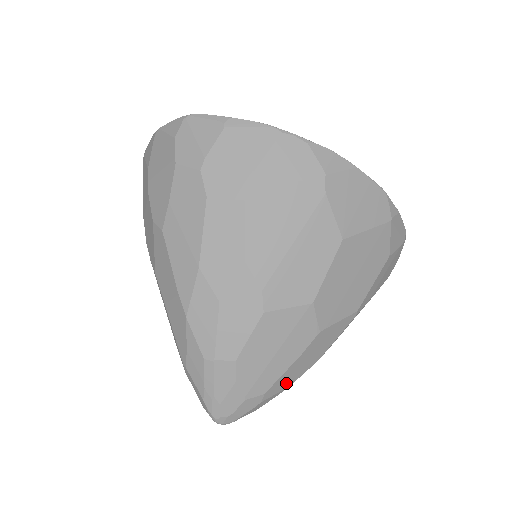
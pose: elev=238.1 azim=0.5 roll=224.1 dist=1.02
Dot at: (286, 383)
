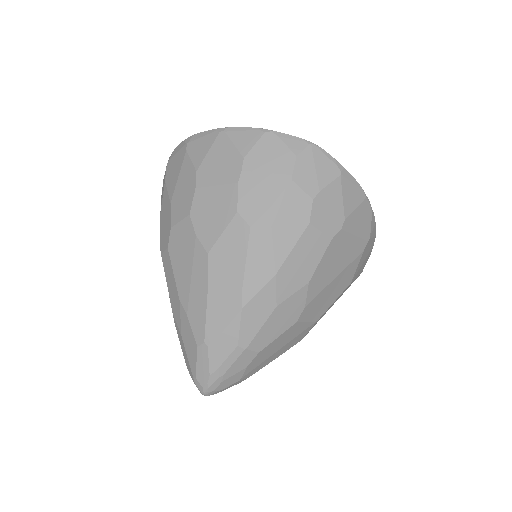
Dot at: occluded
